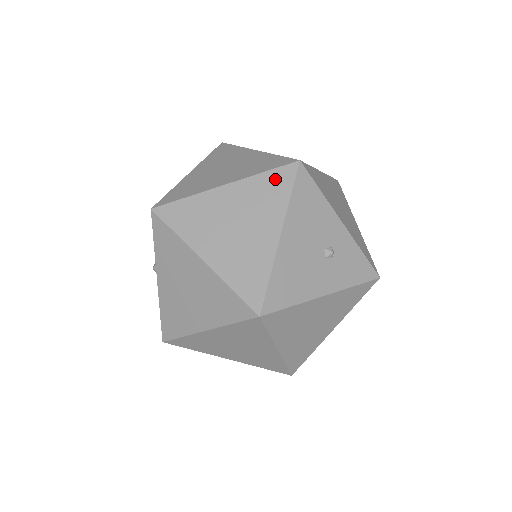
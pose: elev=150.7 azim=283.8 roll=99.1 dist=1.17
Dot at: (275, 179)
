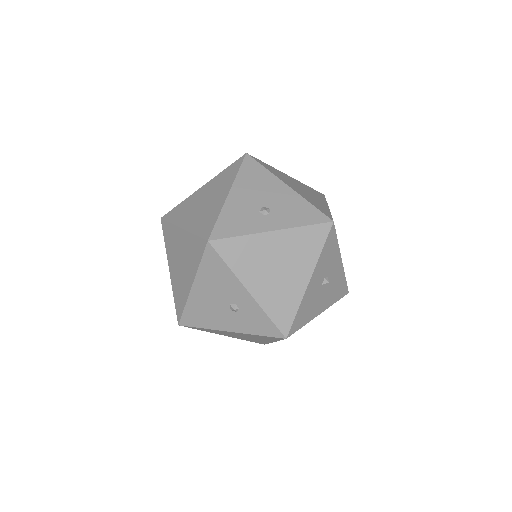
Dot at: (197, 245)
